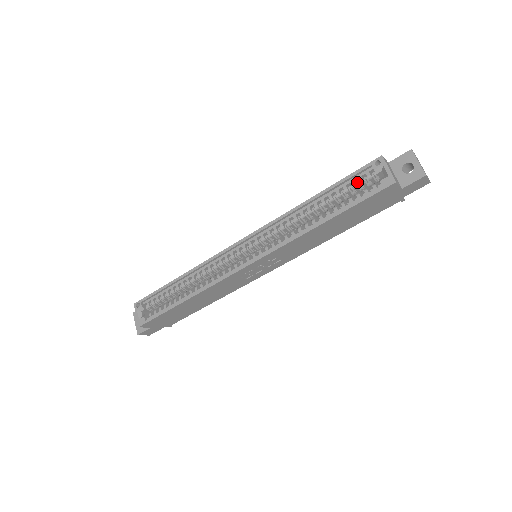
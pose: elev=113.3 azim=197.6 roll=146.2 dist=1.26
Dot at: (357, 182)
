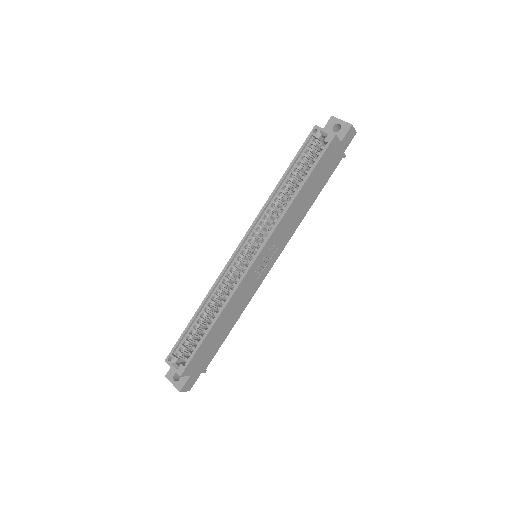
Dot at: (307, 152)
